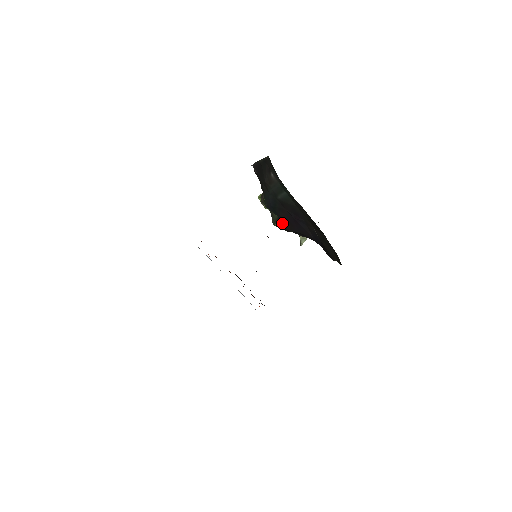
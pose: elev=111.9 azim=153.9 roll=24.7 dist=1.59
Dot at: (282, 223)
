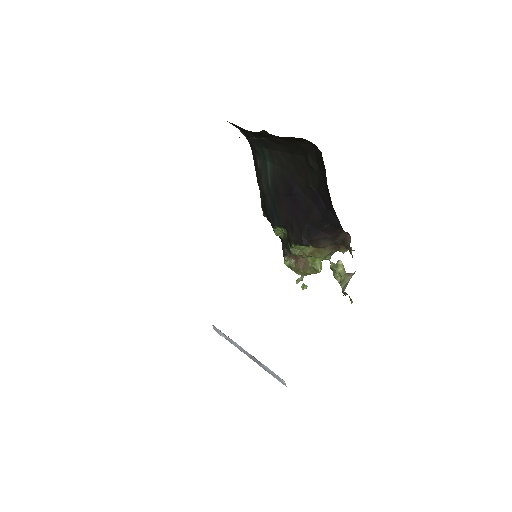
Dot at: (291, 231)
